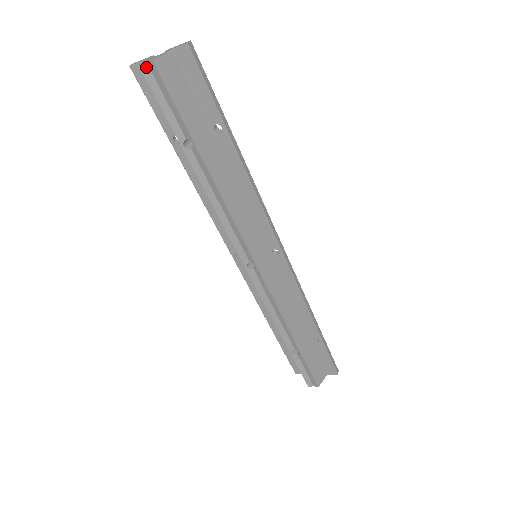
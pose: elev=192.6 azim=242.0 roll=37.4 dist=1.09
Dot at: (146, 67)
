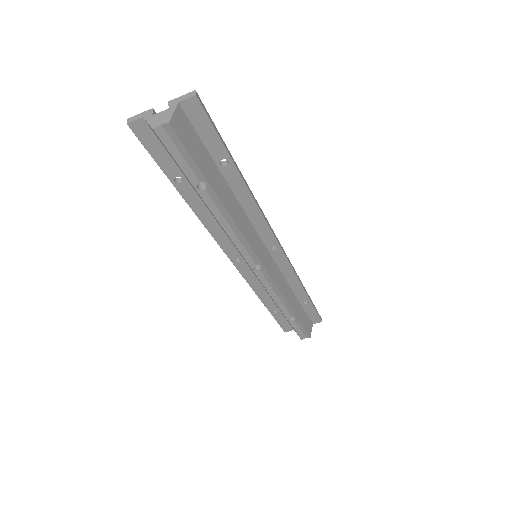
Dot at: (160, 128)
